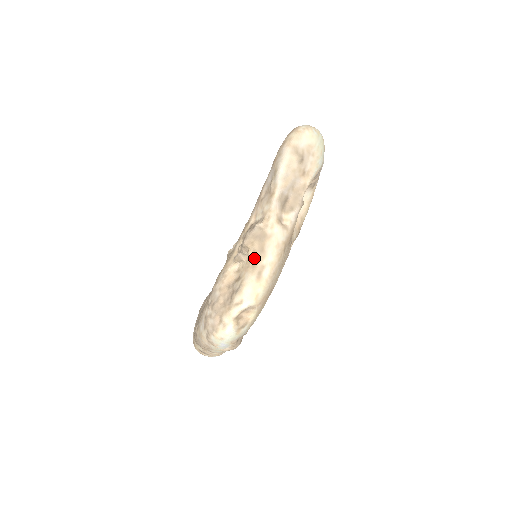
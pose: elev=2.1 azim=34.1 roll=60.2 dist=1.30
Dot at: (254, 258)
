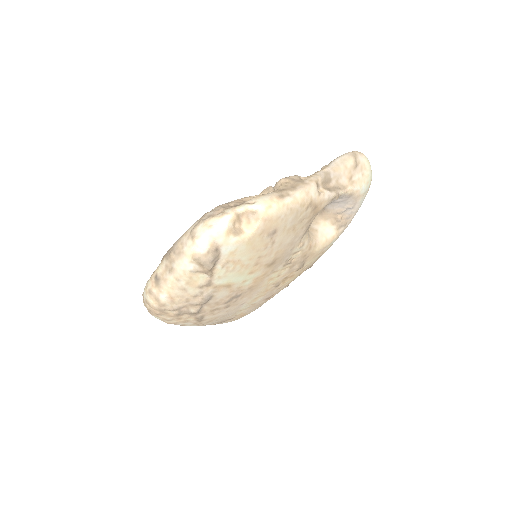
Dot at: (283, 188)
